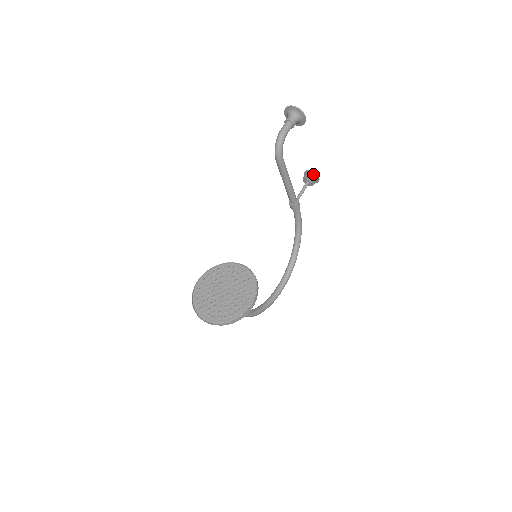
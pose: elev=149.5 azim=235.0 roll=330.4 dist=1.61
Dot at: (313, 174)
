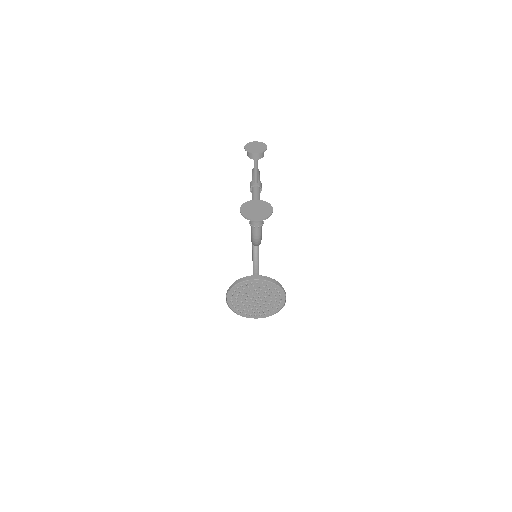
Dot at: (260, 152)
